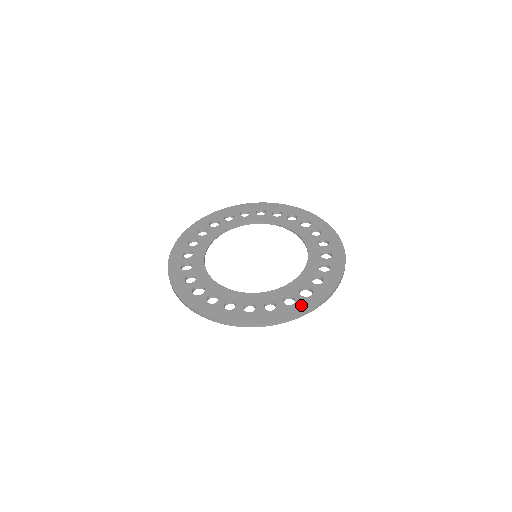
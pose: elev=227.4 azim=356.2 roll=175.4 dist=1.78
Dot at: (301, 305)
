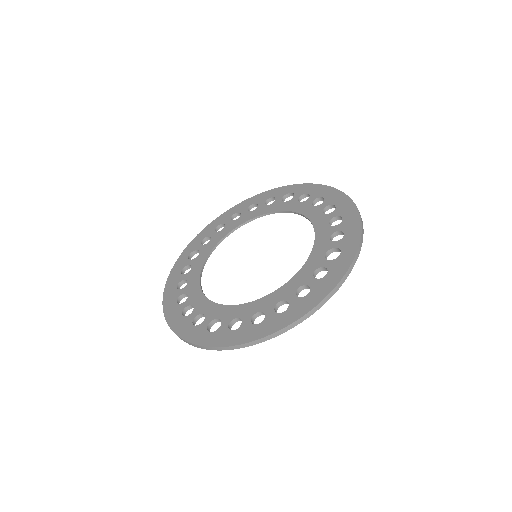
Dot at: (336, 269)
